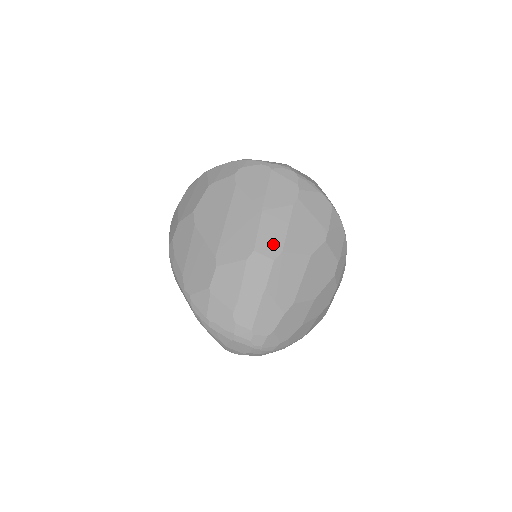
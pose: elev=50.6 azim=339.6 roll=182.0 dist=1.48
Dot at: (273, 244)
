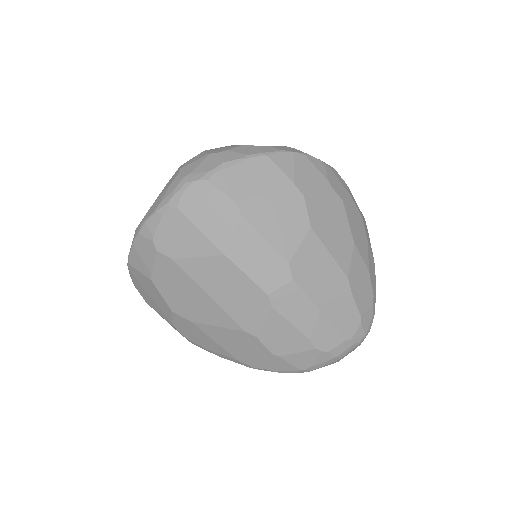
Dot at: (273, 269)
